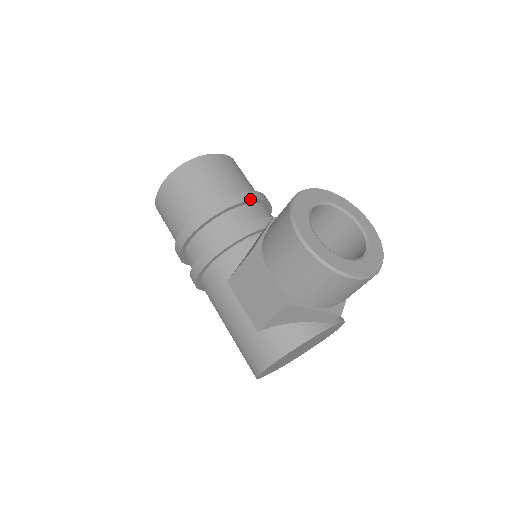
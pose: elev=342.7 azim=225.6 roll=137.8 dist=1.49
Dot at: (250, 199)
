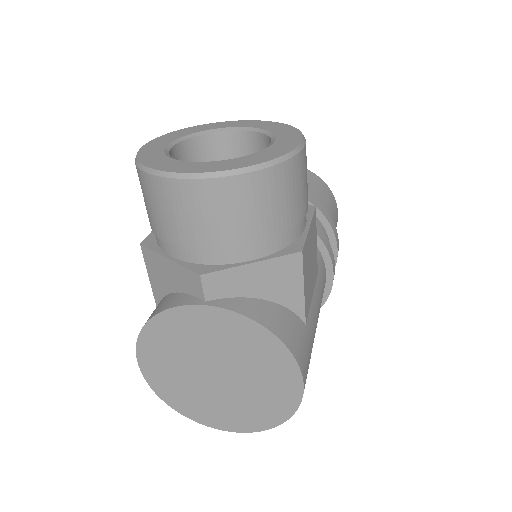
Dot at: occluded
